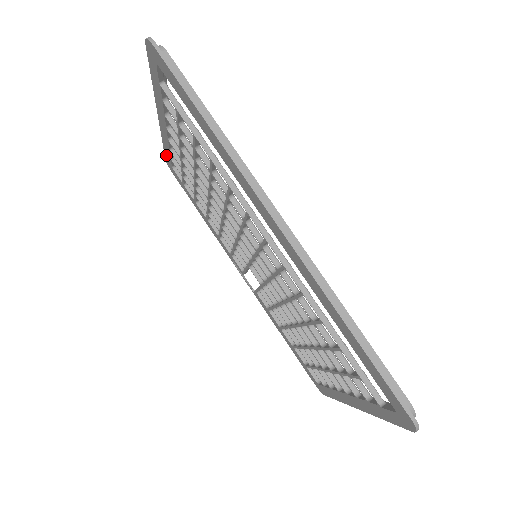
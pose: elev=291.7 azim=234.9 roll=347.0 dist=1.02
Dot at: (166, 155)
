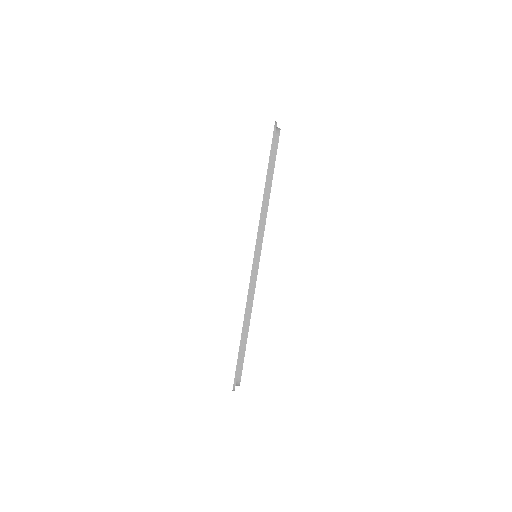
Dot at: occluded
